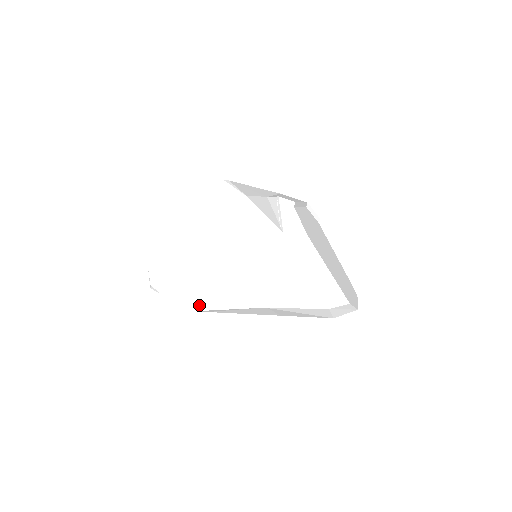
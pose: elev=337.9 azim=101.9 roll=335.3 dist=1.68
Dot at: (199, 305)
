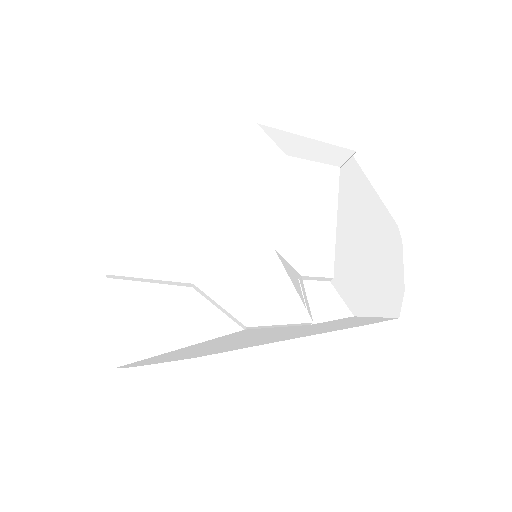
Dot at: (196, 357)
